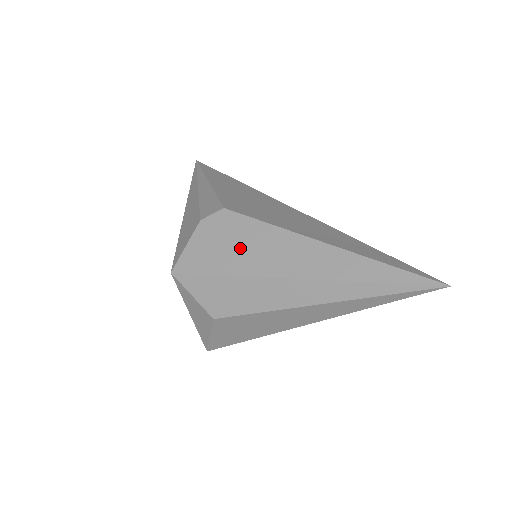
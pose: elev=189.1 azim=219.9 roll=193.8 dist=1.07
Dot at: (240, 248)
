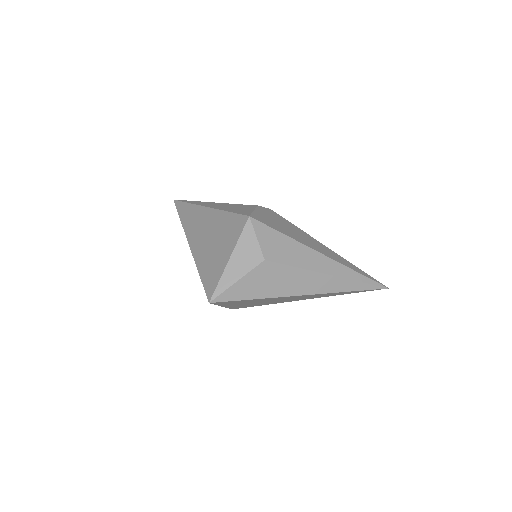
Dot at: (288, 229)
